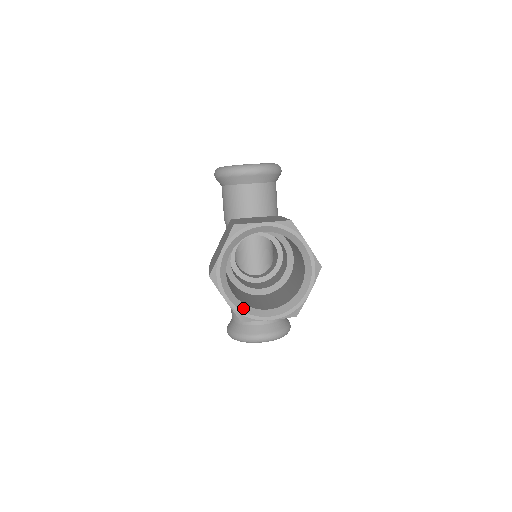
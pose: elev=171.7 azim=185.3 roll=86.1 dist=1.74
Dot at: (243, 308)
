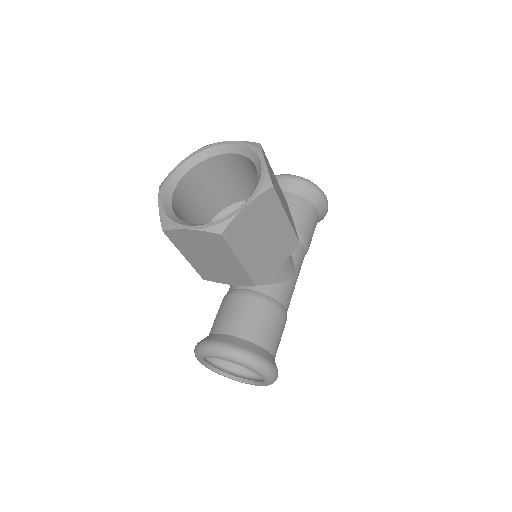
Dot at: (171, 216)
